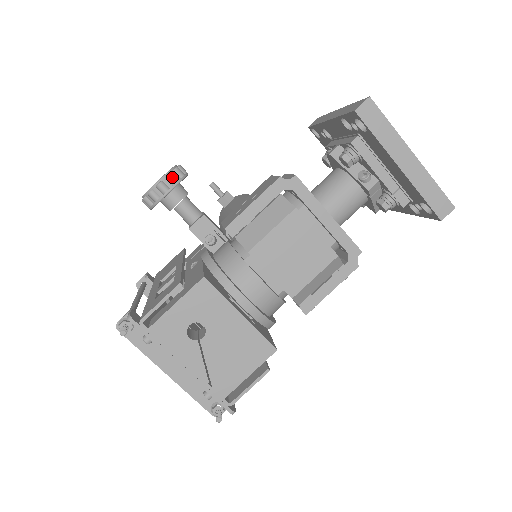
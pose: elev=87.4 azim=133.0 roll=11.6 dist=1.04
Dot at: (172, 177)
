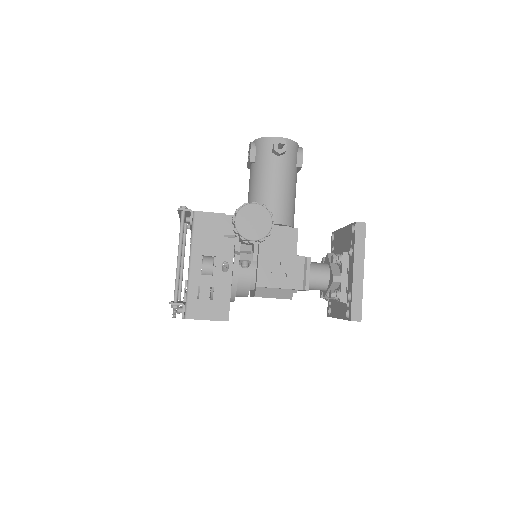
Dot at: (262, 241)
